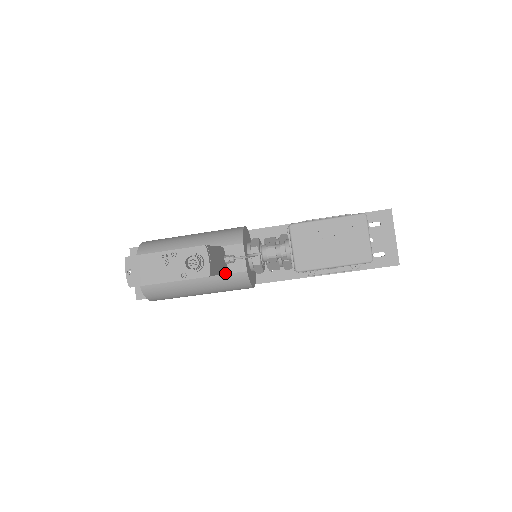
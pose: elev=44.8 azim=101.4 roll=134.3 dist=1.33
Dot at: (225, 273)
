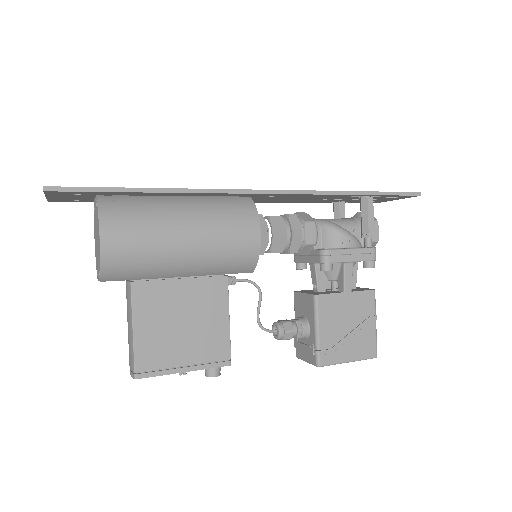
Dot at: occluded
